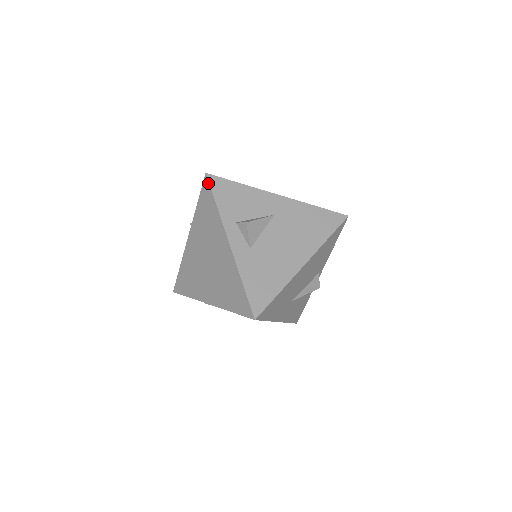
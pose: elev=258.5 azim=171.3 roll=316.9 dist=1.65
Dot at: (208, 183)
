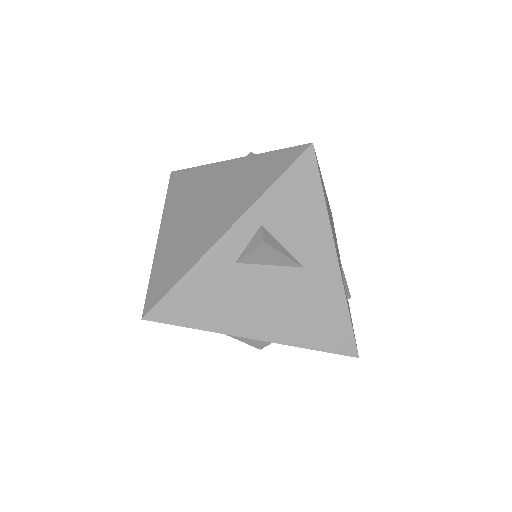
Dot at: (299, 155)
